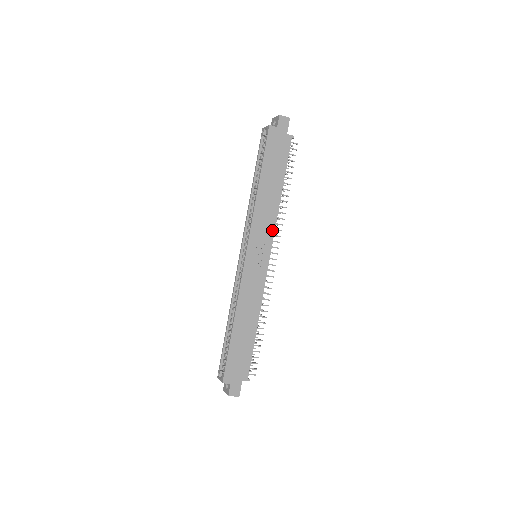
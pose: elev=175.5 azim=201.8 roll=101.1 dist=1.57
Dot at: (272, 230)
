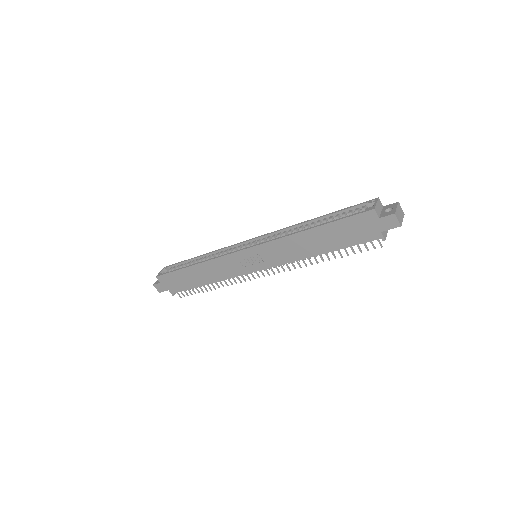
Dot at: (281, 262)
